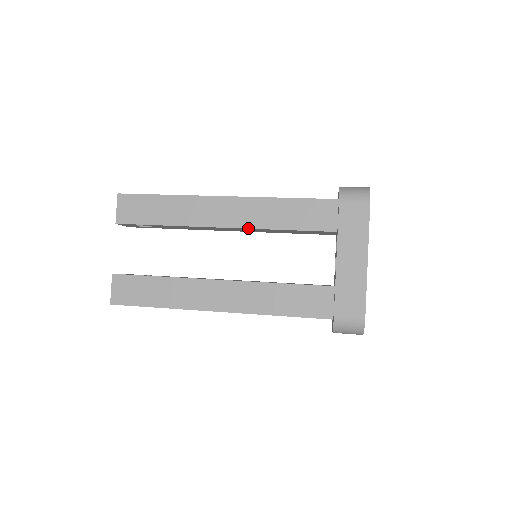
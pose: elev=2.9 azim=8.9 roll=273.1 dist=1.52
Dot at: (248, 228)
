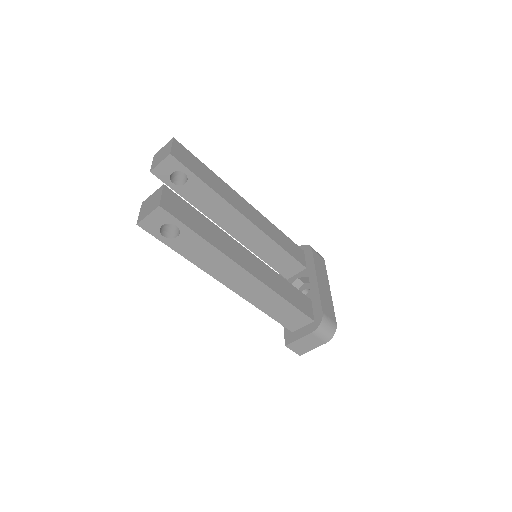
Dot at: (262, 230)
